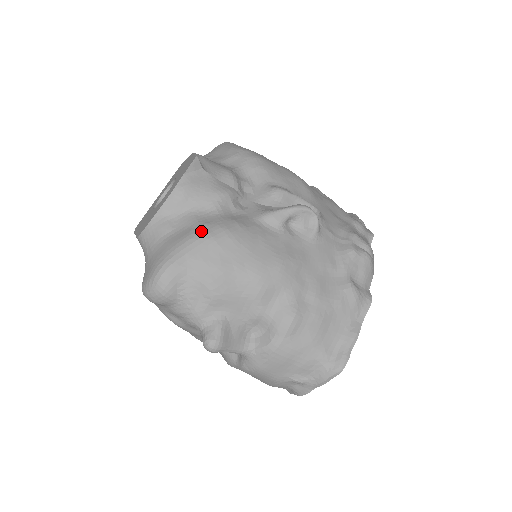
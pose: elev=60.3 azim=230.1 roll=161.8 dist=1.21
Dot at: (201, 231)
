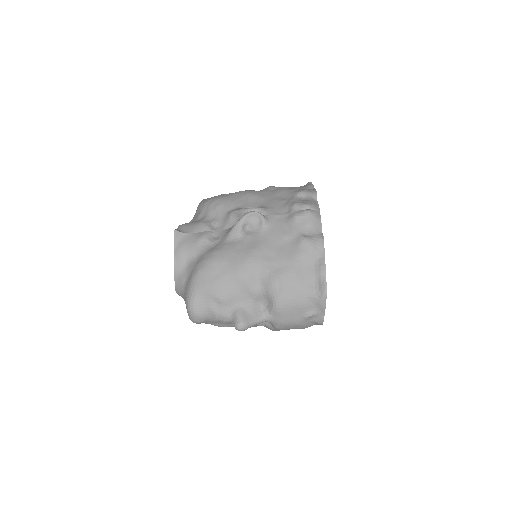
Dot at: (196, 270)
